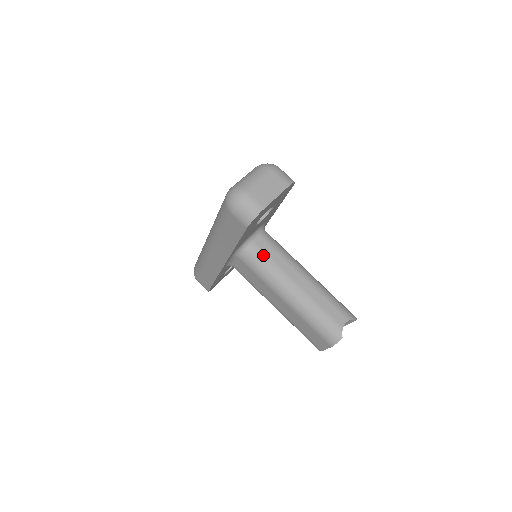
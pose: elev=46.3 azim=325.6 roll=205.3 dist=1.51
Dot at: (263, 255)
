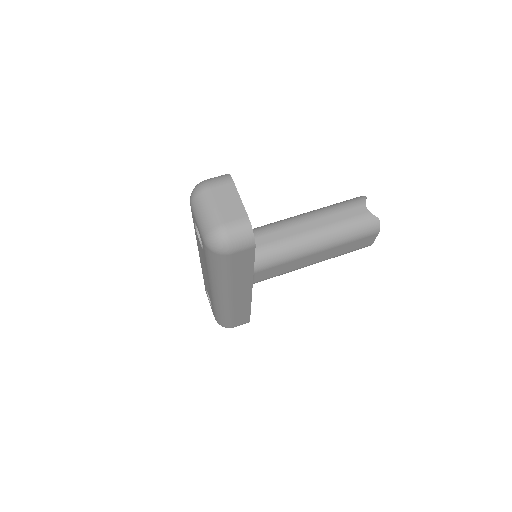
Dot at: (267, 248)
